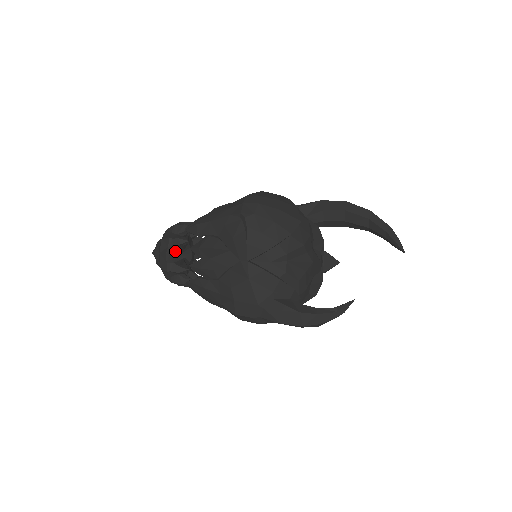
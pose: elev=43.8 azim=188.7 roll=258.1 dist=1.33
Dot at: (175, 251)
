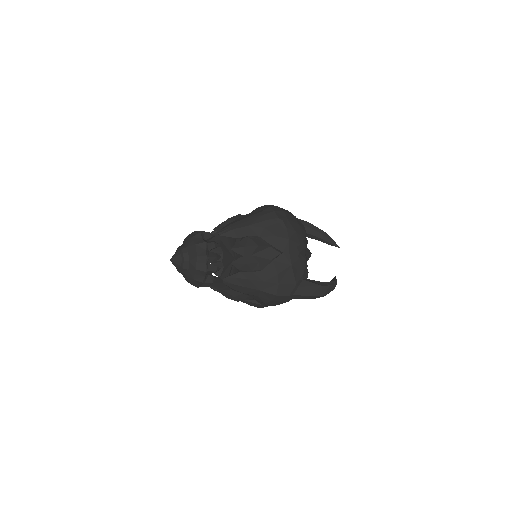
Dot at: (212, 253)
